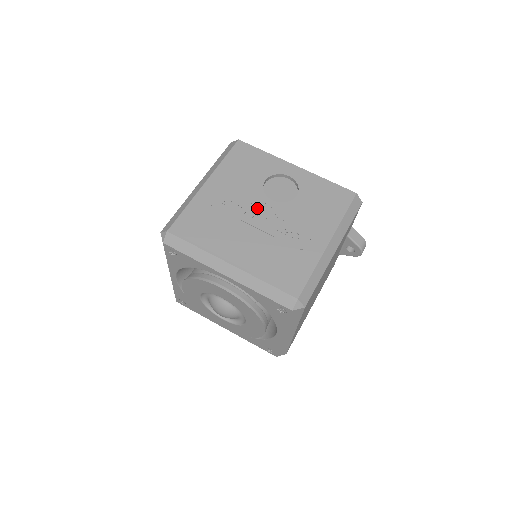
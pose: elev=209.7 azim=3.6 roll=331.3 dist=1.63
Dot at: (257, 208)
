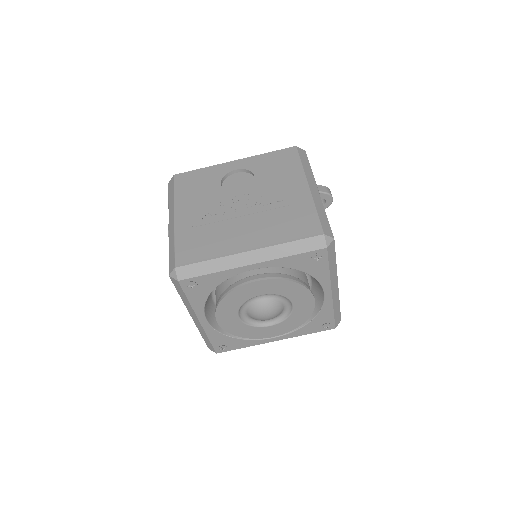
Dot at: (232, 204)
